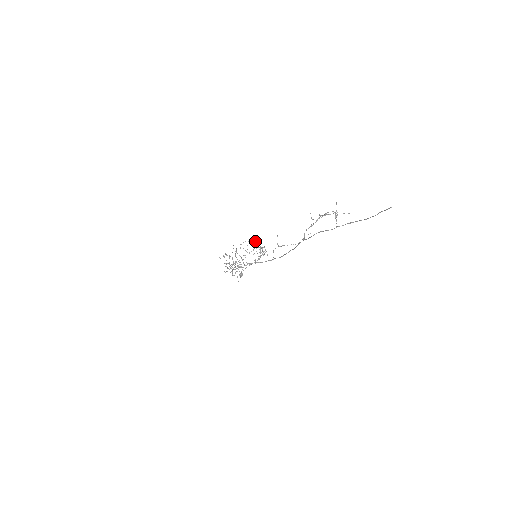
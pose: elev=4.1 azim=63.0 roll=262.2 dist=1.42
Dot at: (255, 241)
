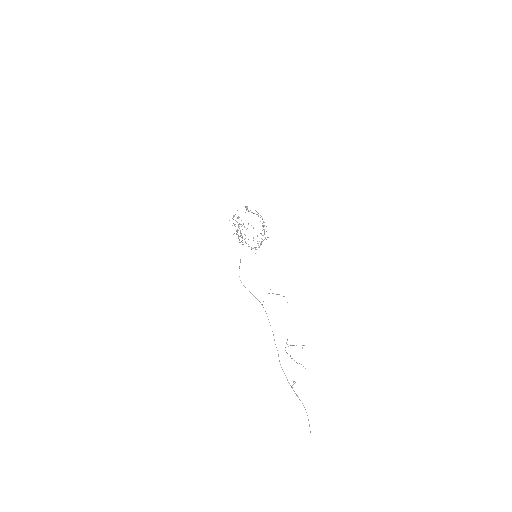
Dot at: occluded
